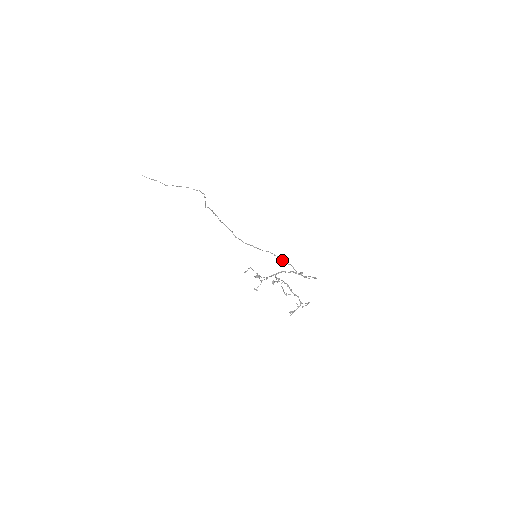
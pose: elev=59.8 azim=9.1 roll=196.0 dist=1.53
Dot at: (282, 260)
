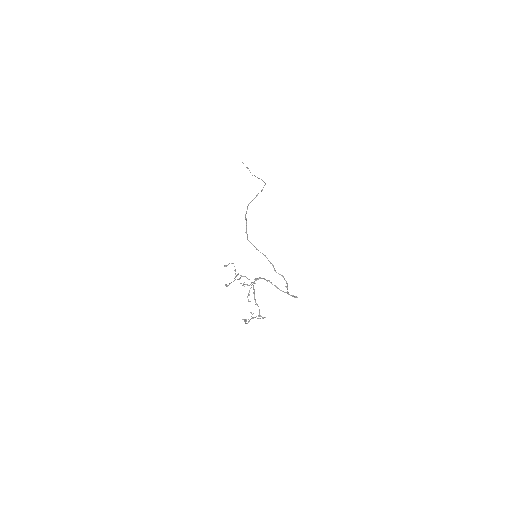
Dot at: (273, 267)
